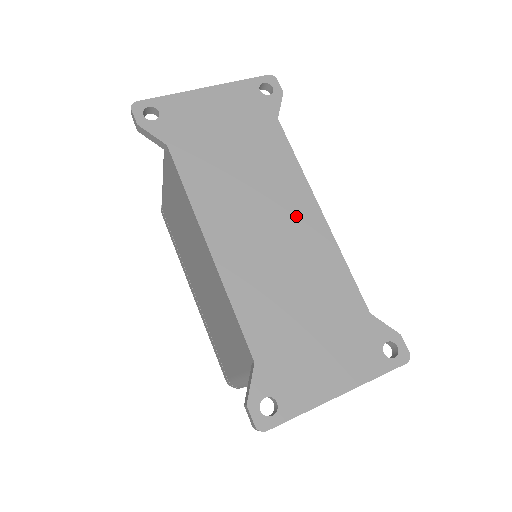
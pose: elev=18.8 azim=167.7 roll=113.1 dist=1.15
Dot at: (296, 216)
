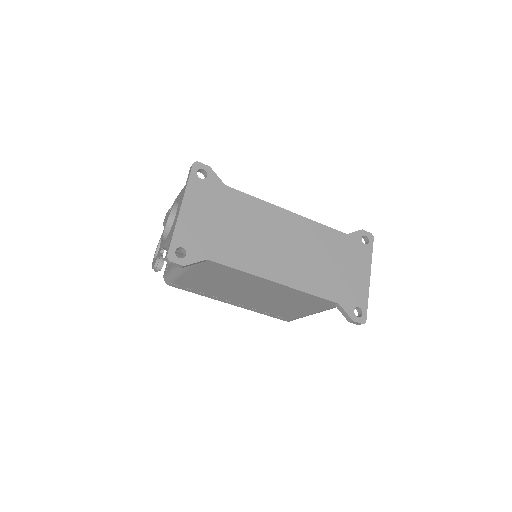
Dot at: (285, 226)
